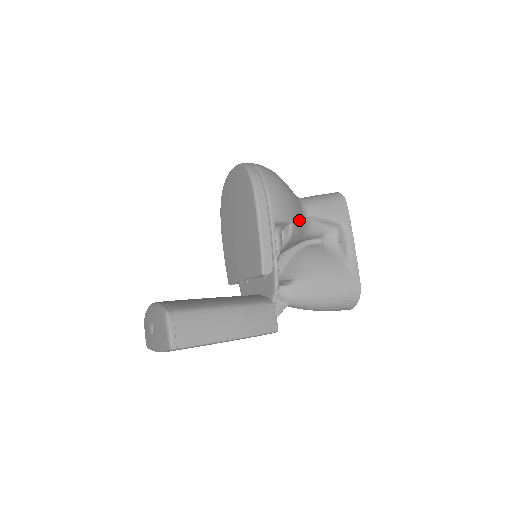
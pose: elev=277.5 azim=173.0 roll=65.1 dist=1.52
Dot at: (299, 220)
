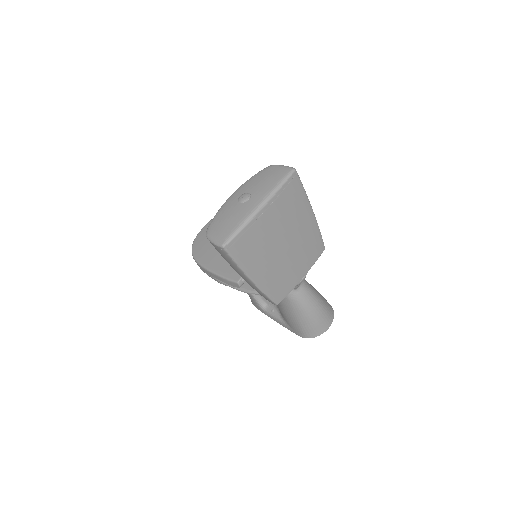
Dot at: occluded
